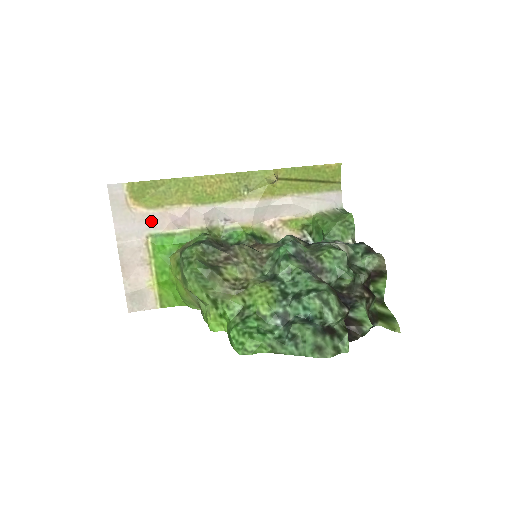
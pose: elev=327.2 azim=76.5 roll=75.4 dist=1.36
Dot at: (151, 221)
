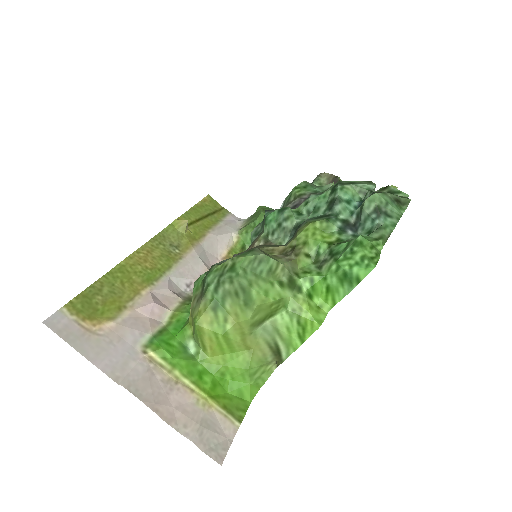
Dot at: (130, 330)
